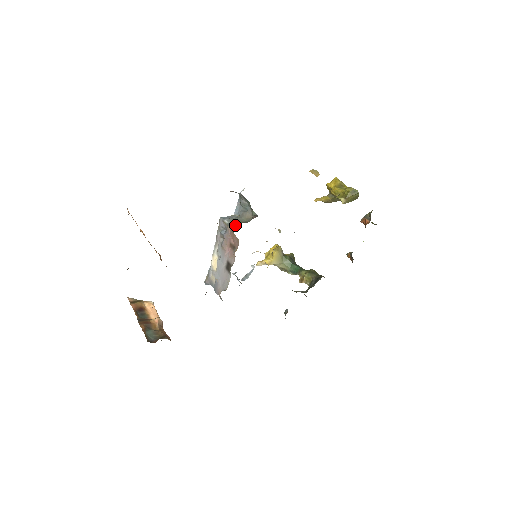
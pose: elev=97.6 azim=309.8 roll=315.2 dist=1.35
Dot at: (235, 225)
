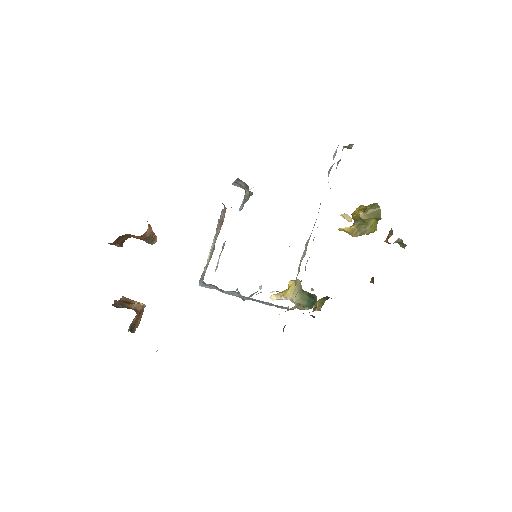
Dot at: occluded
